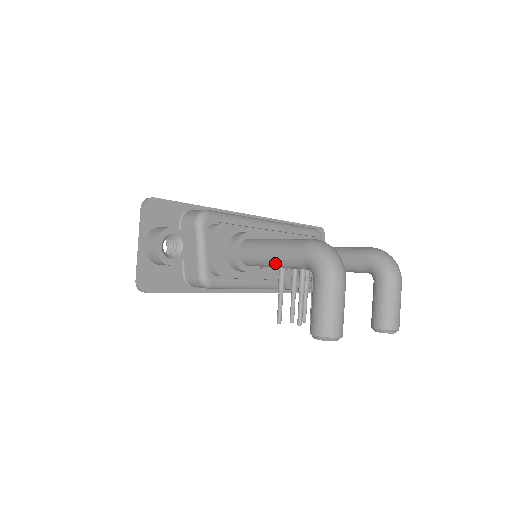
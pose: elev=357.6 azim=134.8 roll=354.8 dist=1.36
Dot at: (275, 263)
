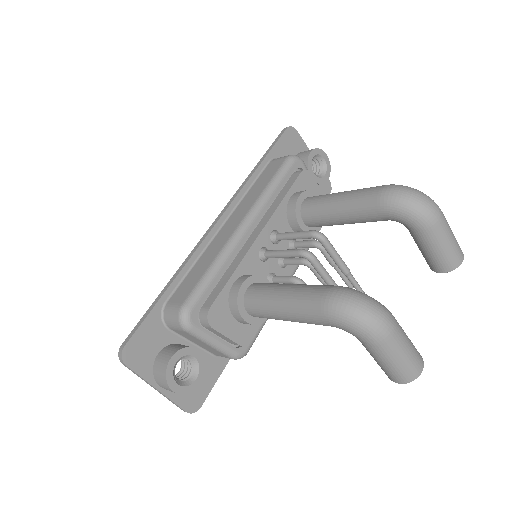
Dot at: (299, 322)
